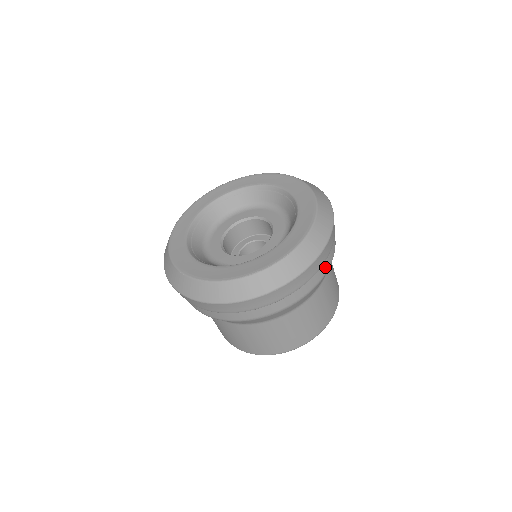
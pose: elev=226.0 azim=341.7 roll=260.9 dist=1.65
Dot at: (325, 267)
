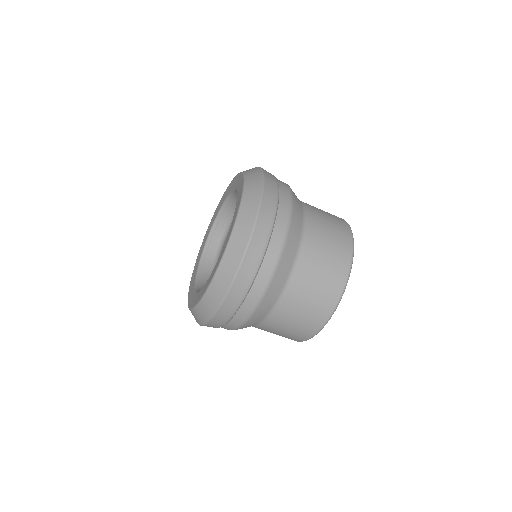
Dot at: (266, 272)
